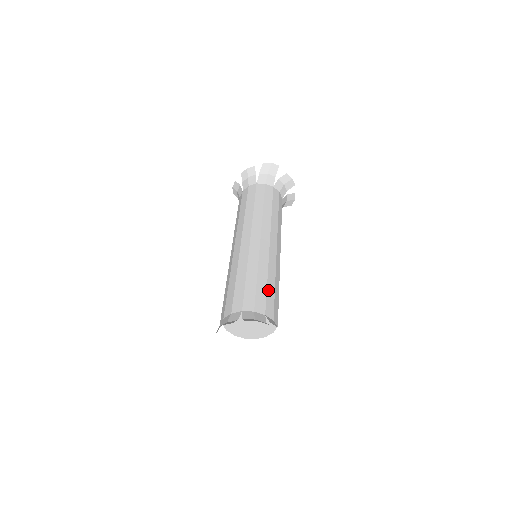
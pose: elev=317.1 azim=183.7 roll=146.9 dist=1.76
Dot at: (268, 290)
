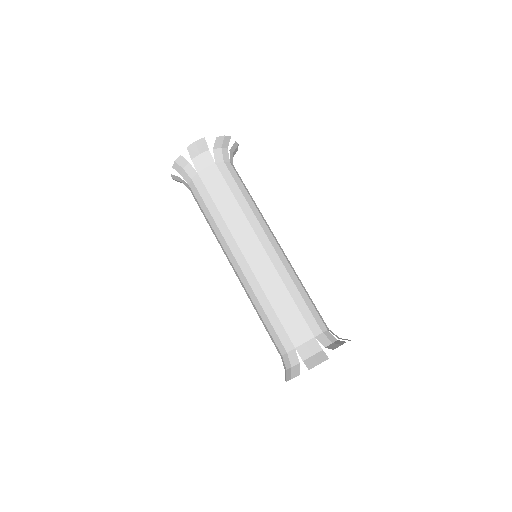
Dot at: (299, 307)
